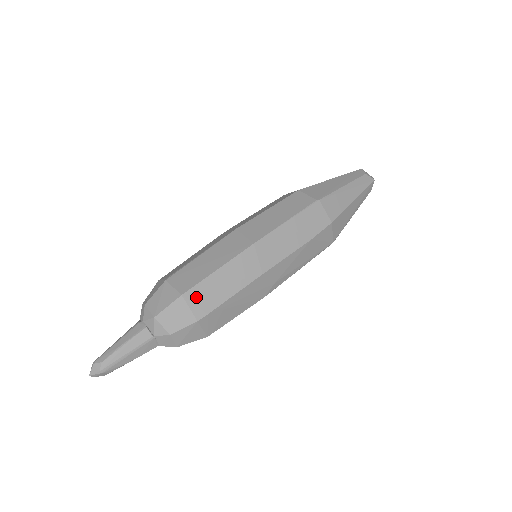
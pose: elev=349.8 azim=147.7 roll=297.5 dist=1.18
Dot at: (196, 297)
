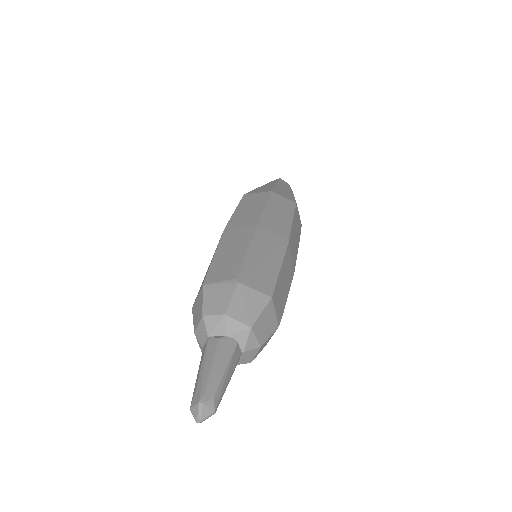
Dot at: (277, 299)
